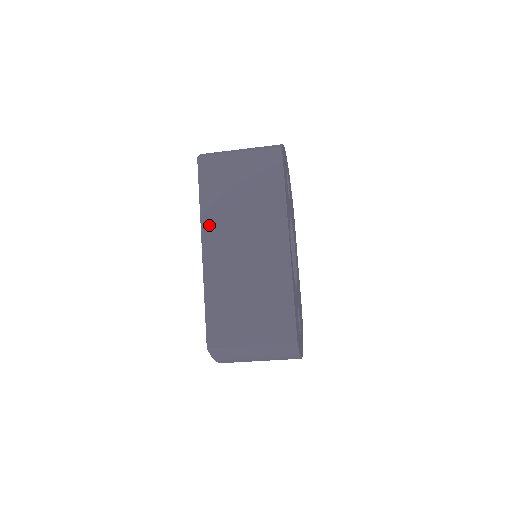
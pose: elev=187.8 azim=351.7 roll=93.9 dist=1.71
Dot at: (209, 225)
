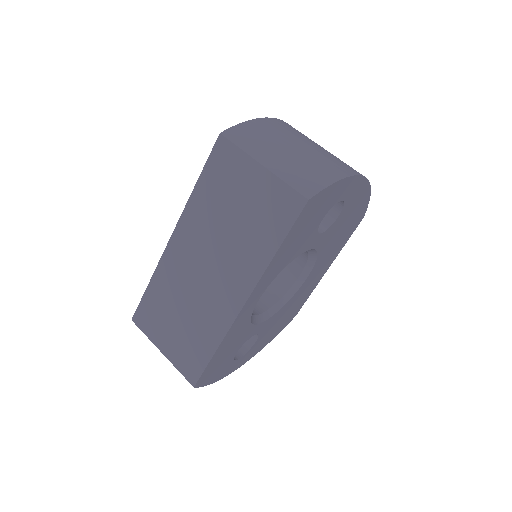
Dot at: (189, 219)
